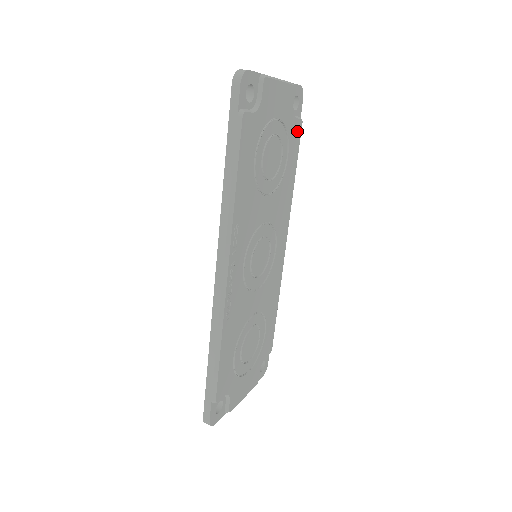
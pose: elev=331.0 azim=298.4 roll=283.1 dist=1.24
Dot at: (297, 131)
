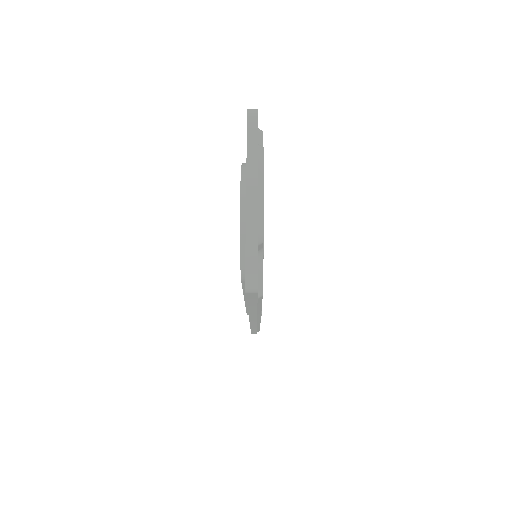
Dot at: occluded
